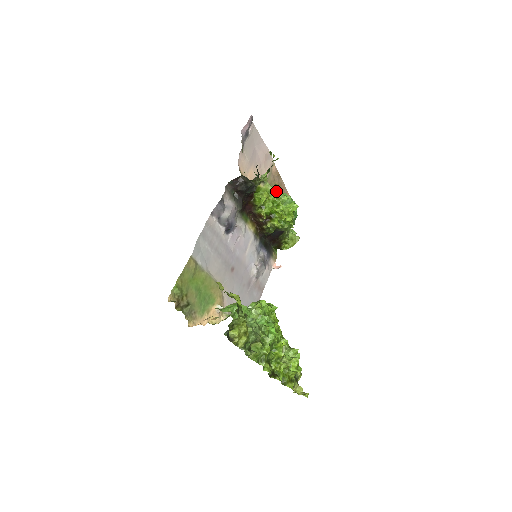
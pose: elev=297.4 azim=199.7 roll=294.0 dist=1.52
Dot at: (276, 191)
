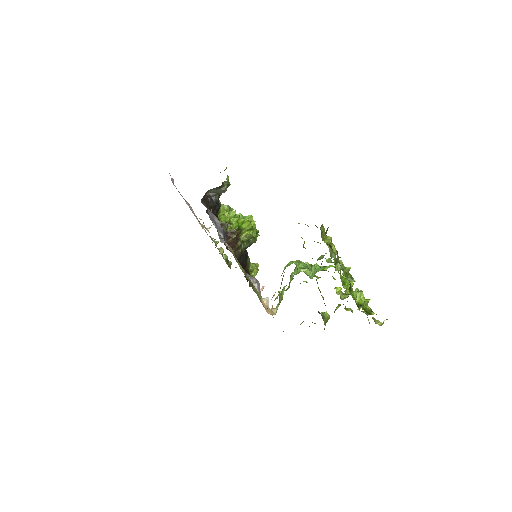
Dot at: (231, 209)
